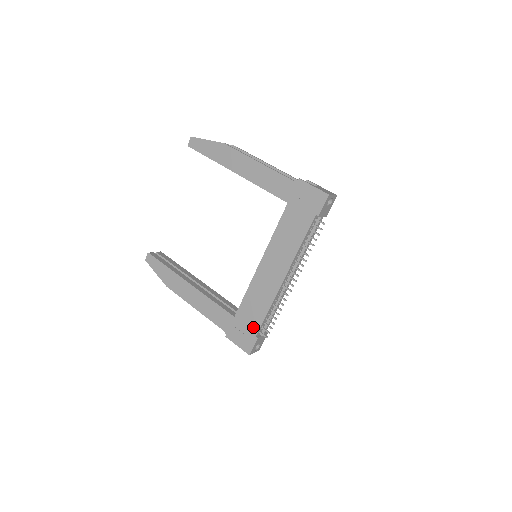
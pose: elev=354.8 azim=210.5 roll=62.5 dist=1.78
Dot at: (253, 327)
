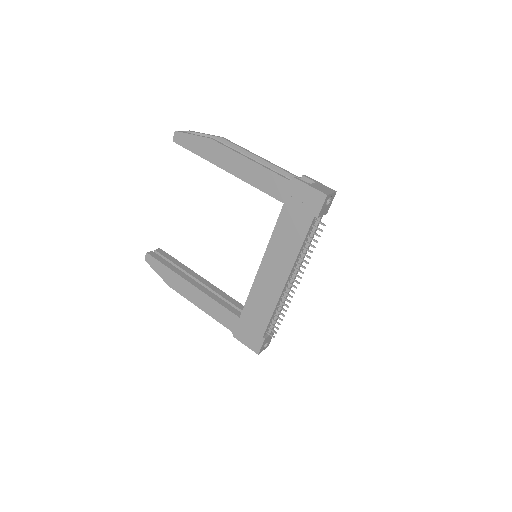
Dot at: (259, 328)
